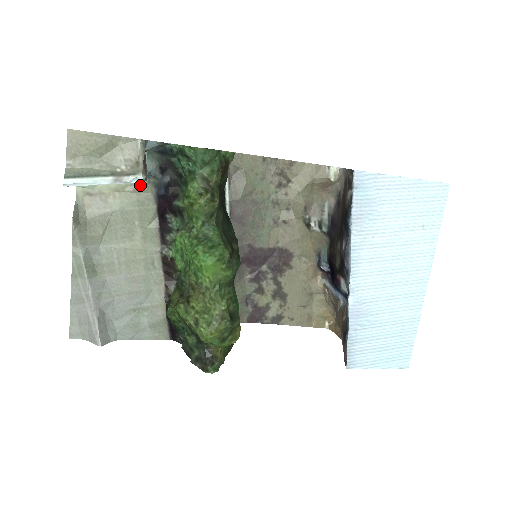
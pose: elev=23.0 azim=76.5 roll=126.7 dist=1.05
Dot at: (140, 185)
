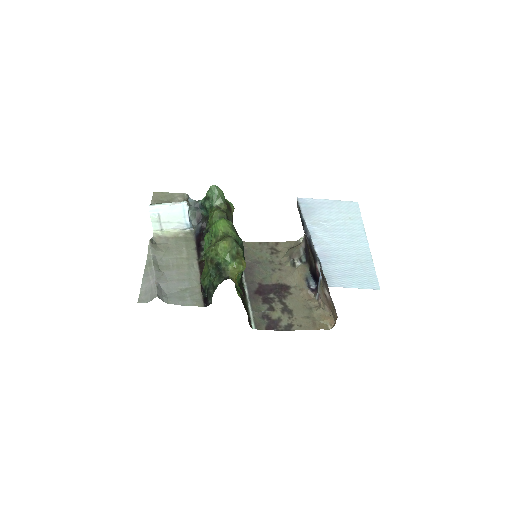
Dot at: (187, 233)
